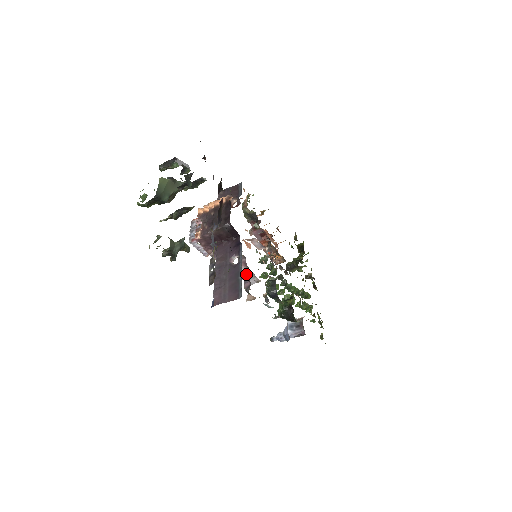
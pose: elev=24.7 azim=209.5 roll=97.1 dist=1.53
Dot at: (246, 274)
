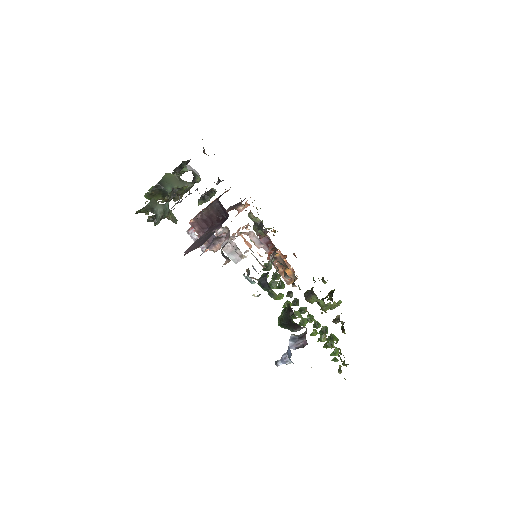
Dot at: (229, 246)
